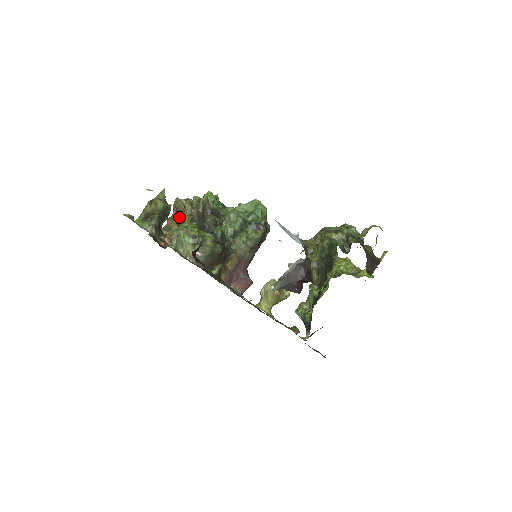
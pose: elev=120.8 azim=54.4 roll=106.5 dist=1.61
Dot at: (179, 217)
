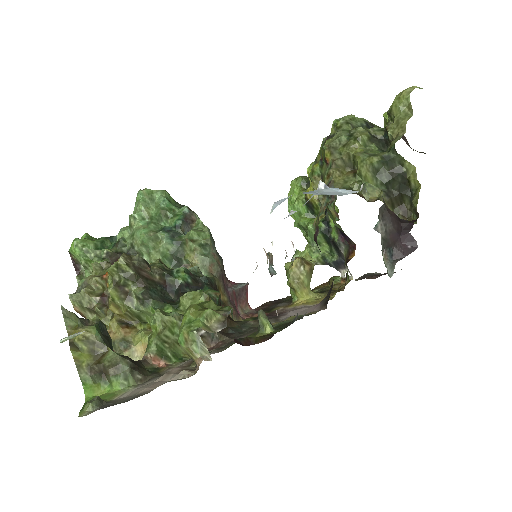
Dot at: (109, 315)
